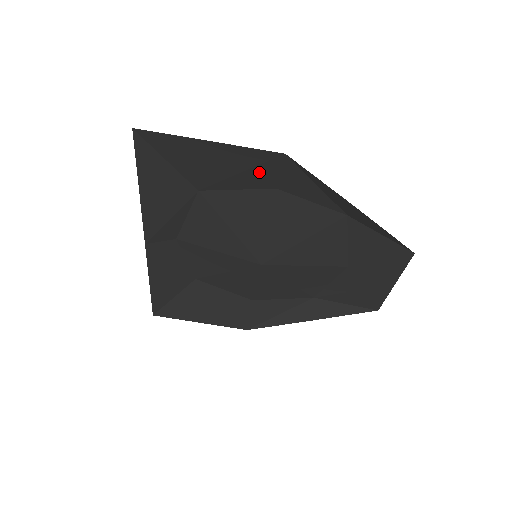
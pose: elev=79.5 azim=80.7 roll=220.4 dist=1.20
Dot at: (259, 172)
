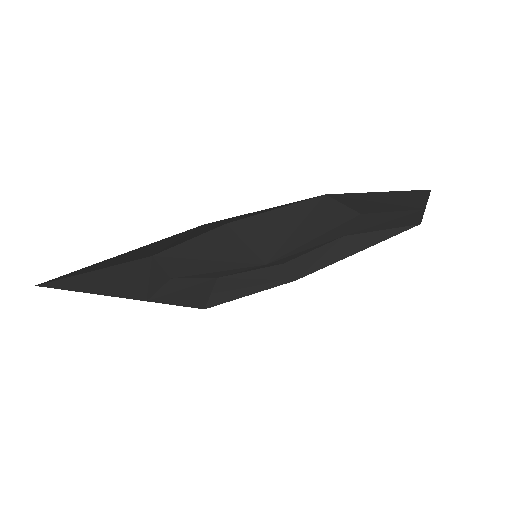
Dot at: (193, 233)
